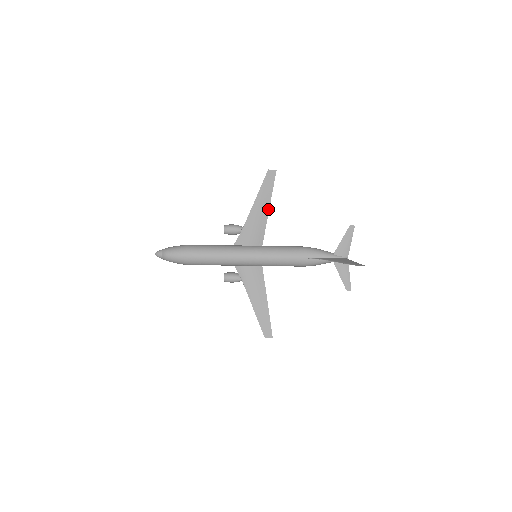
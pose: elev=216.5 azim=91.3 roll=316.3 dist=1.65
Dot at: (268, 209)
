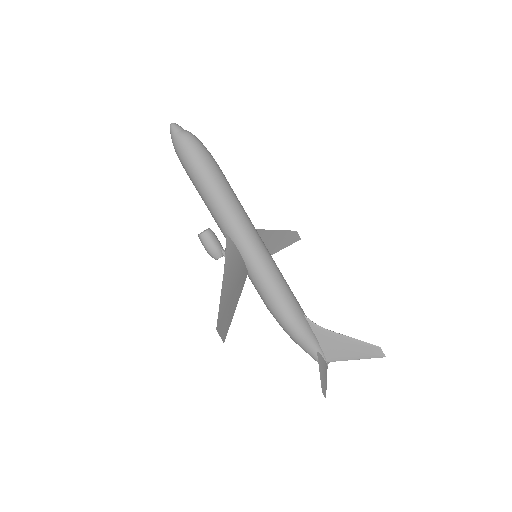
Dot at: (280, 249)
